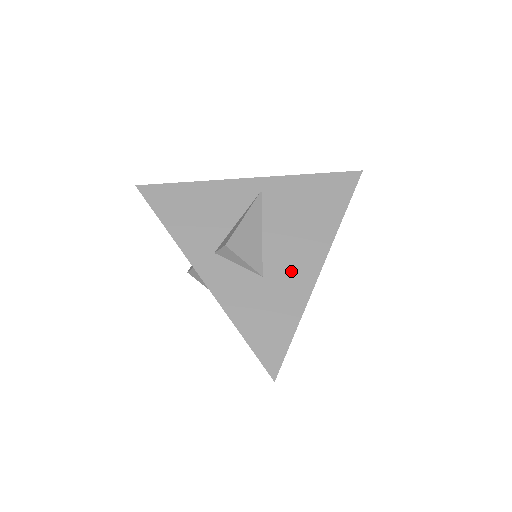
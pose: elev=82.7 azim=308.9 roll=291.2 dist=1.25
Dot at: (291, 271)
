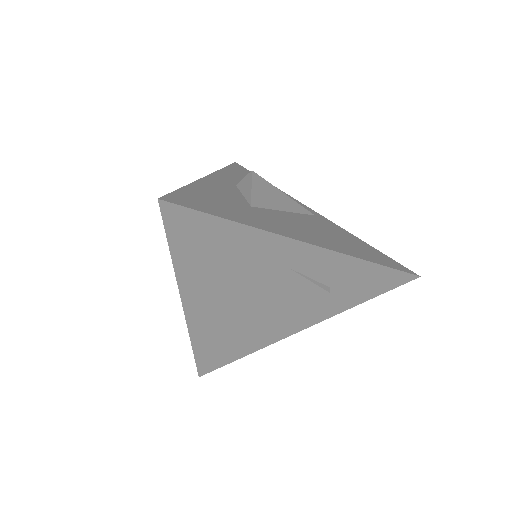
Dot at: (278, 223)
